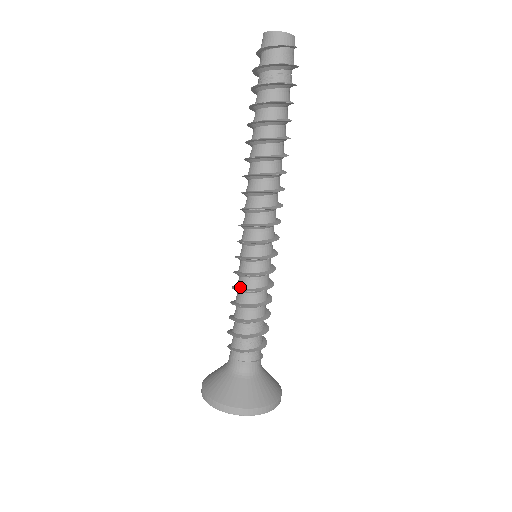
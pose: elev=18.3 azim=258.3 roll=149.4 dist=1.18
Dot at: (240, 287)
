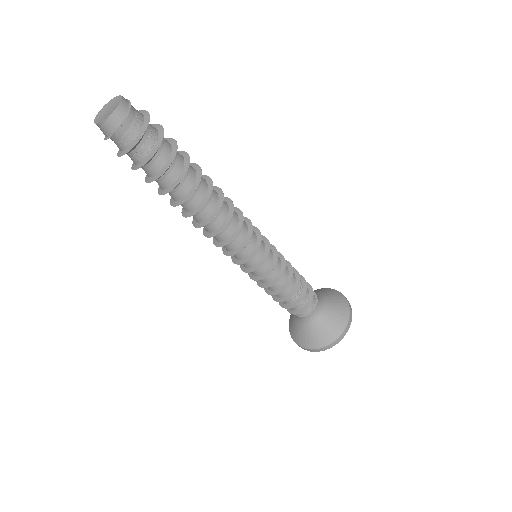
Dot at: occluded
